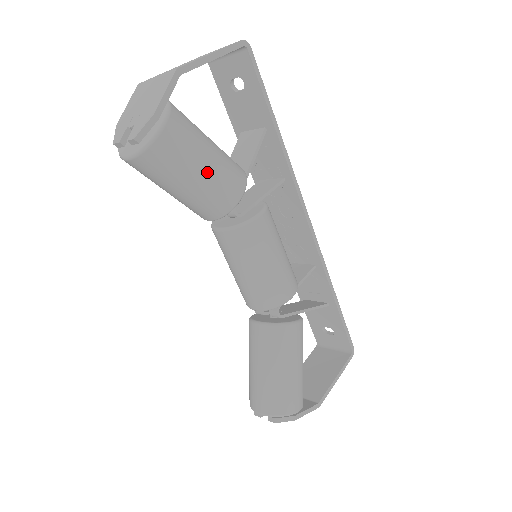
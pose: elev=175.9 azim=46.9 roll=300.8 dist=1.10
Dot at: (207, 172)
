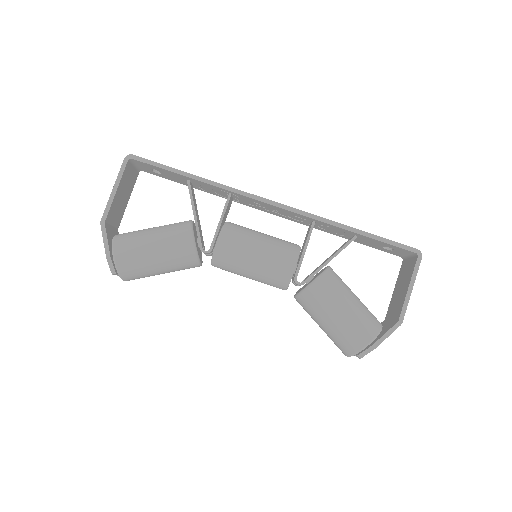
Dot at: (158, 254)
